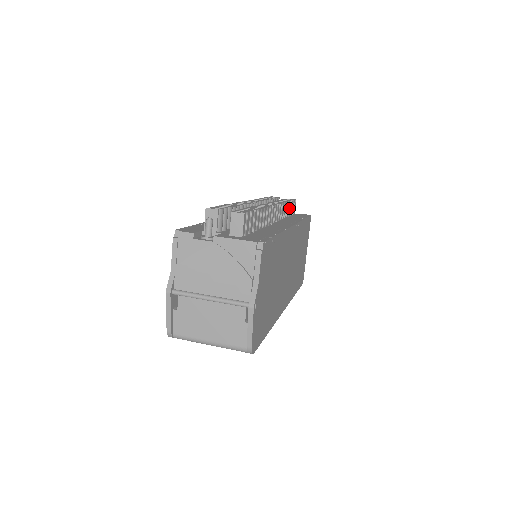
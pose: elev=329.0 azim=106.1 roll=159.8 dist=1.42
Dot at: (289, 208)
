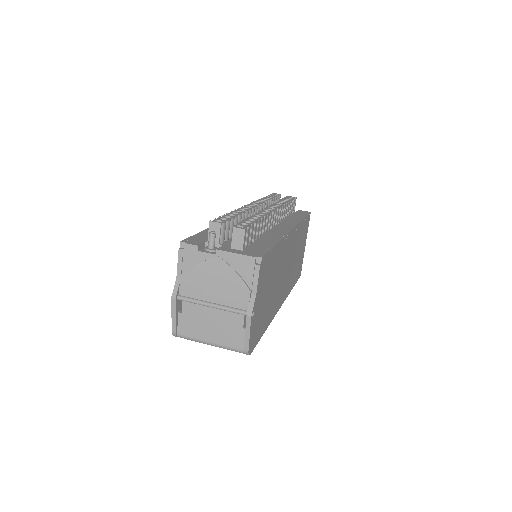
Dot at: (289, 207)
